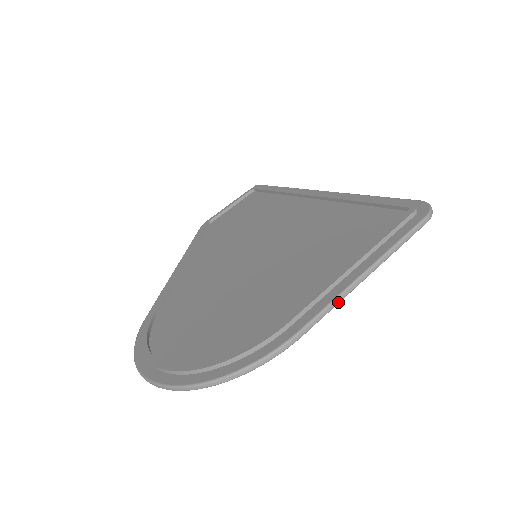
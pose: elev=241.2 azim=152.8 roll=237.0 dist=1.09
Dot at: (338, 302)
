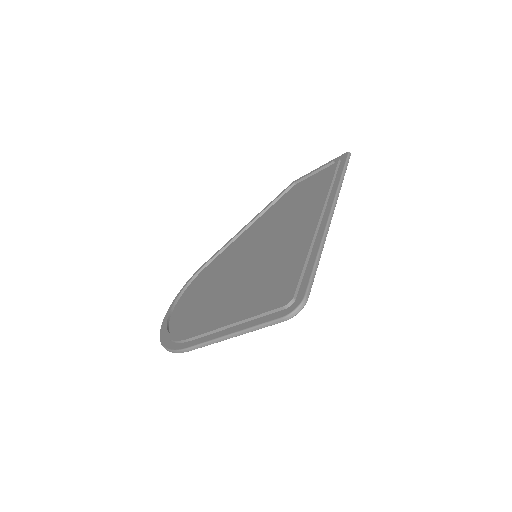
Dot at: occluded
